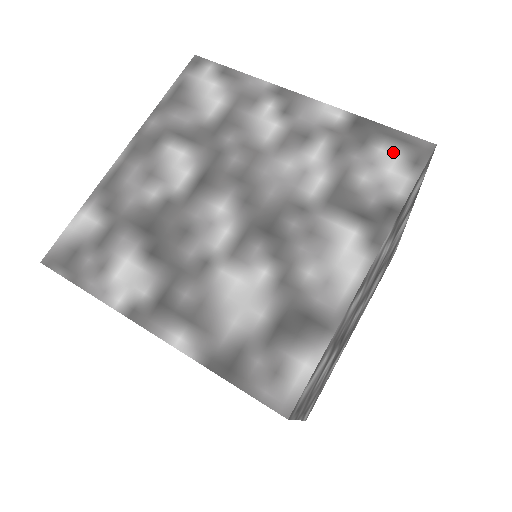
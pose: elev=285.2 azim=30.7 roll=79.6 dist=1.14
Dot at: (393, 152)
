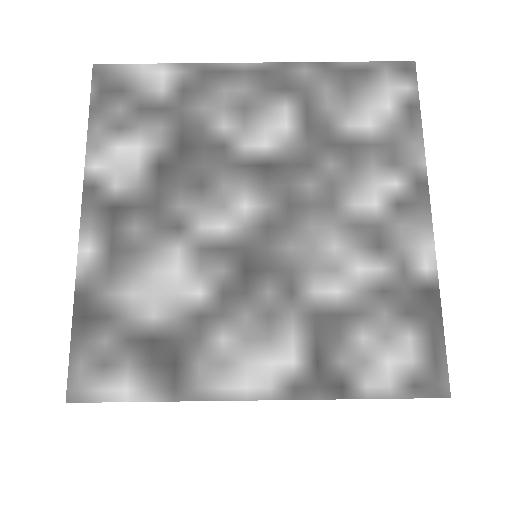
Dot at: (414, 353)
